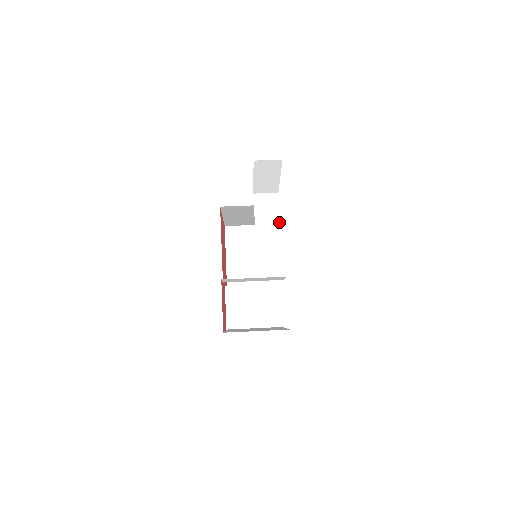
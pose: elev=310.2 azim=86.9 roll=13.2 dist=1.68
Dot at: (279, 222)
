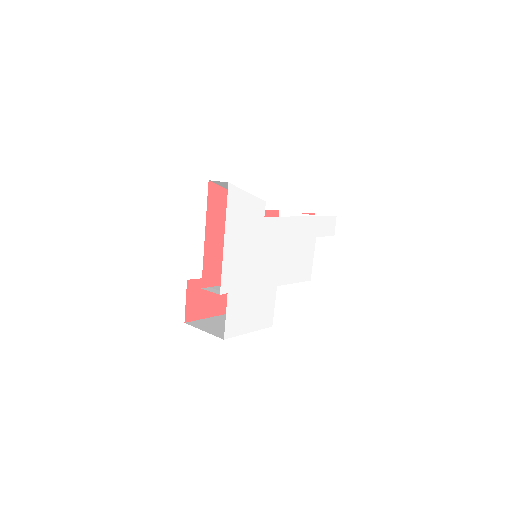
Dot at: (253, 234)
